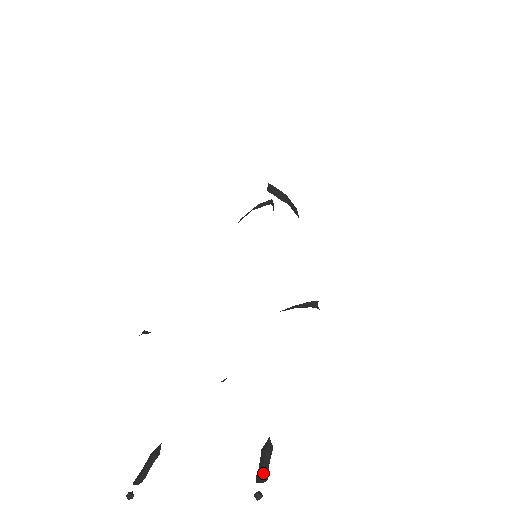
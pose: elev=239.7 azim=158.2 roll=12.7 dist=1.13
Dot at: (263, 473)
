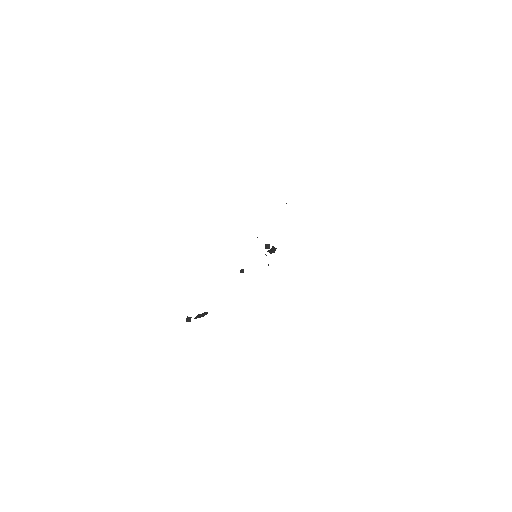
Dot at: occluded
